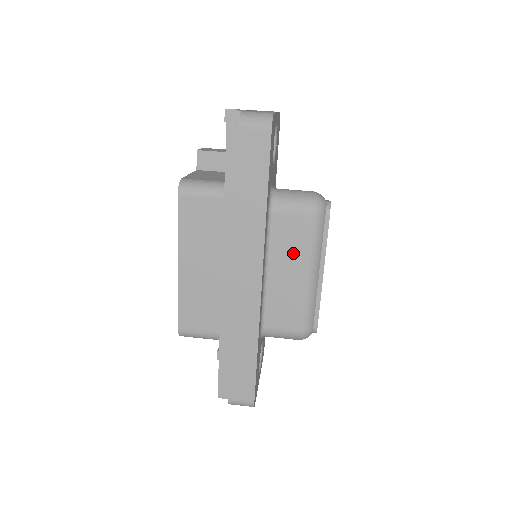
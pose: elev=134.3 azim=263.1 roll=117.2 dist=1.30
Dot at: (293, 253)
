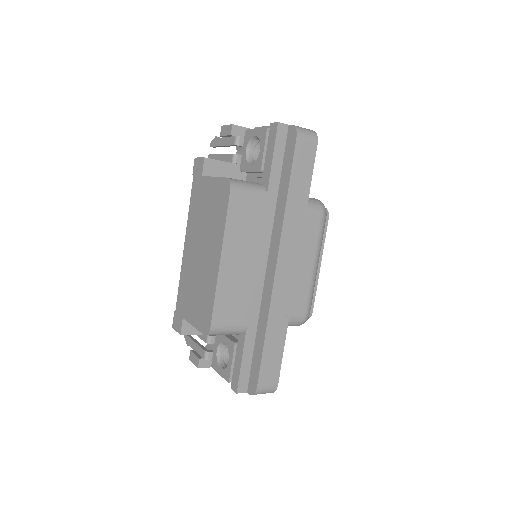
Dot at: (307, 247)
